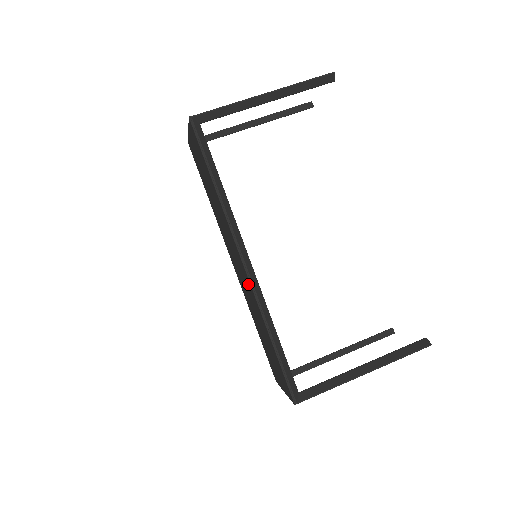
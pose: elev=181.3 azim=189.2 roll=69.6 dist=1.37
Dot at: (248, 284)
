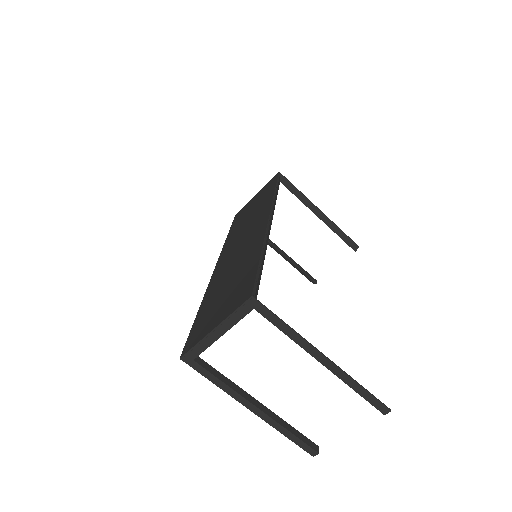
Dot at: (258, 234)
